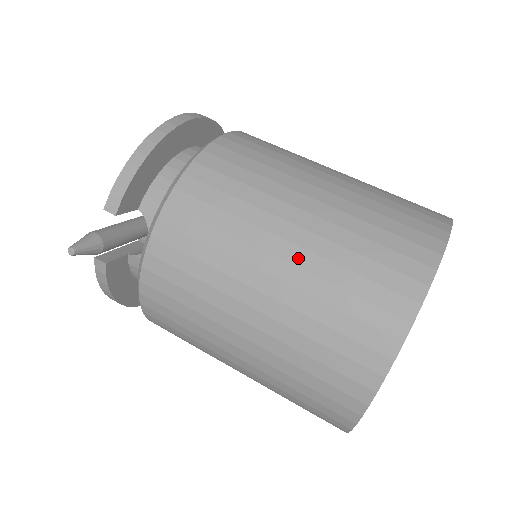
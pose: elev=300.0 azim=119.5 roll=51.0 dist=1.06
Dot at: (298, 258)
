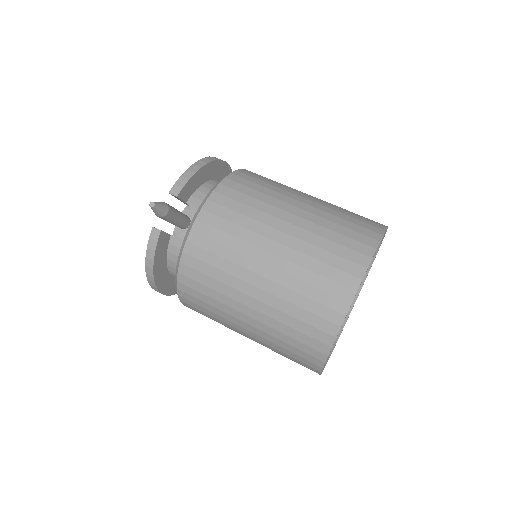
Dot at: (301, 223)
